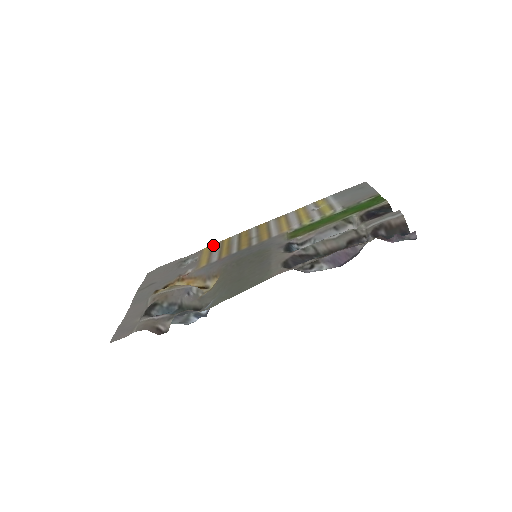
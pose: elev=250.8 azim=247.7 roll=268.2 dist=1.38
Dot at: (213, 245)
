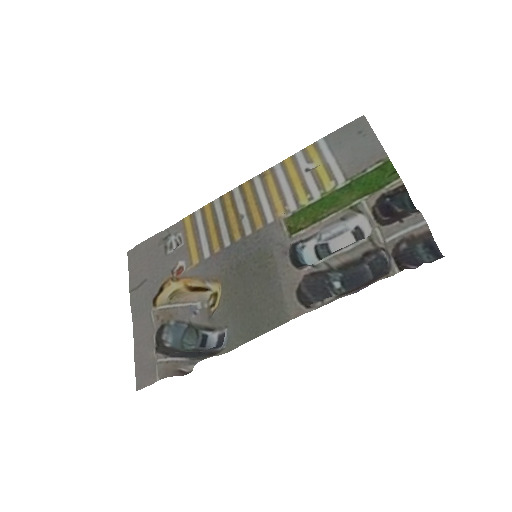
Dot at: (193, 215)
